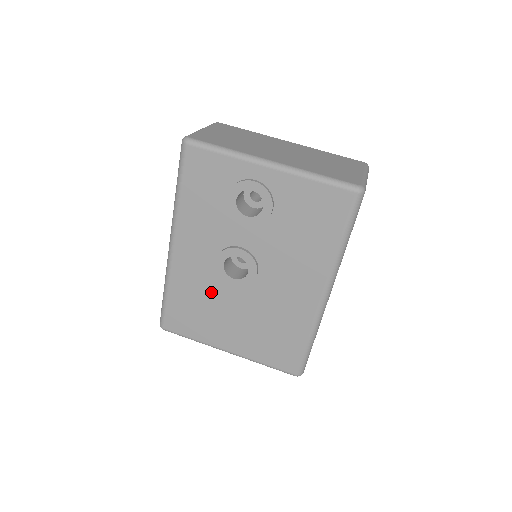
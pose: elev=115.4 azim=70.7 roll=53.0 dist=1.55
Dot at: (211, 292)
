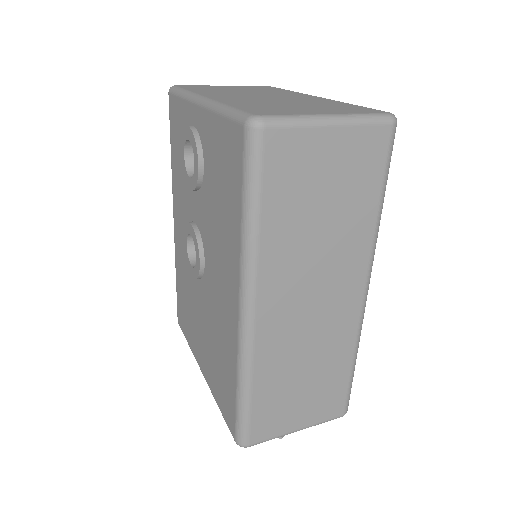
Dot at: (189, 283)
